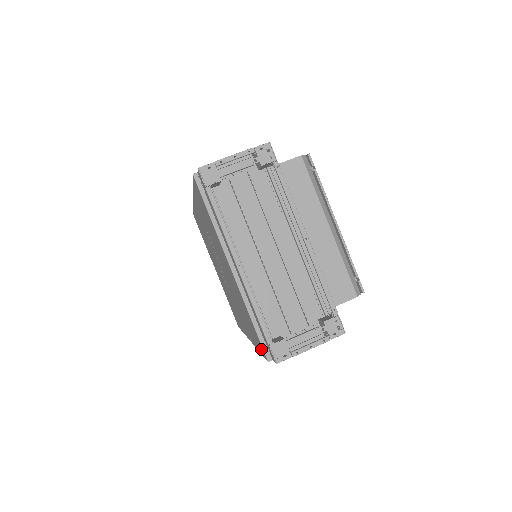
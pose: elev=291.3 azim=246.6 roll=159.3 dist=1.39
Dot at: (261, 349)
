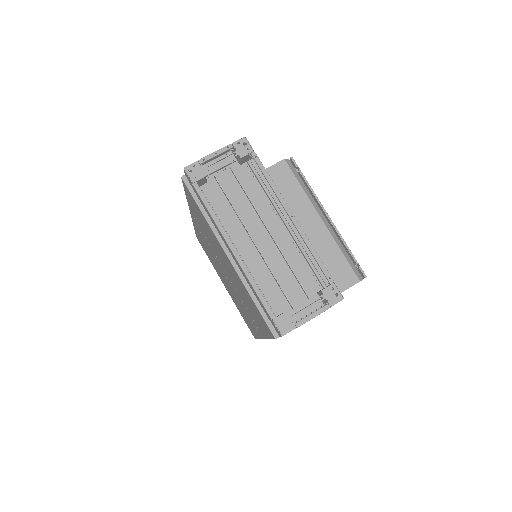
Dot at: (268, 331)
